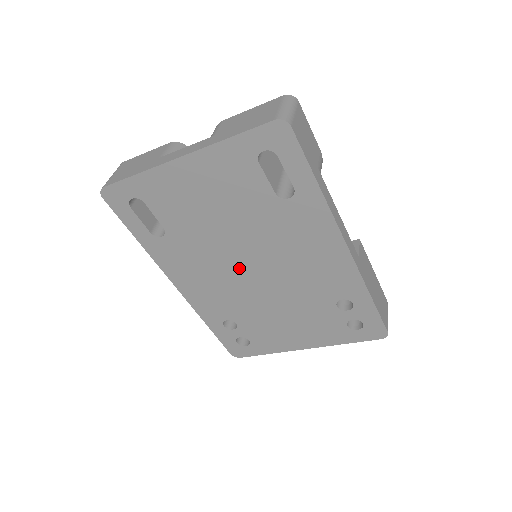
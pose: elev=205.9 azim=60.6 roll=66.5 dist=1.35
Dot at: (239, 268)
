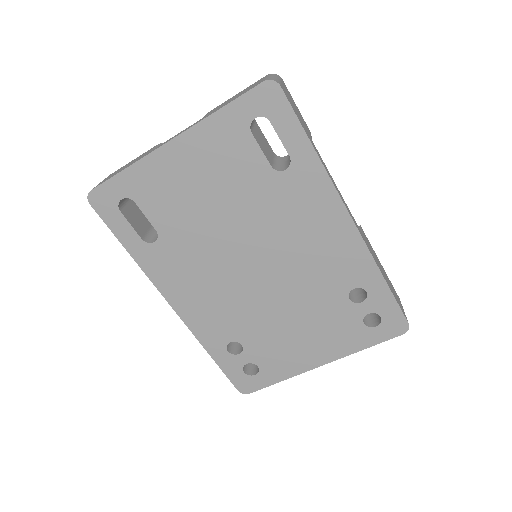
Dot at: (240, 268)
